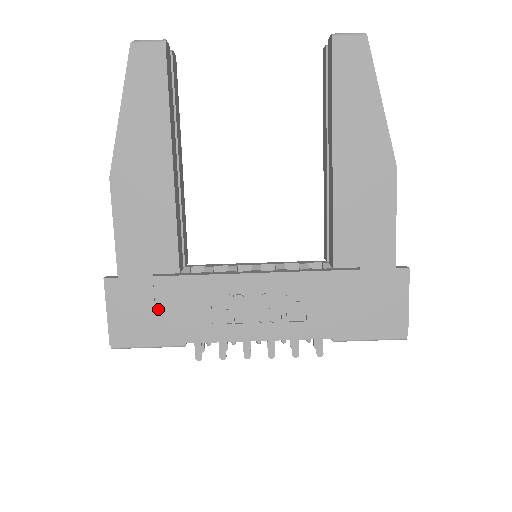
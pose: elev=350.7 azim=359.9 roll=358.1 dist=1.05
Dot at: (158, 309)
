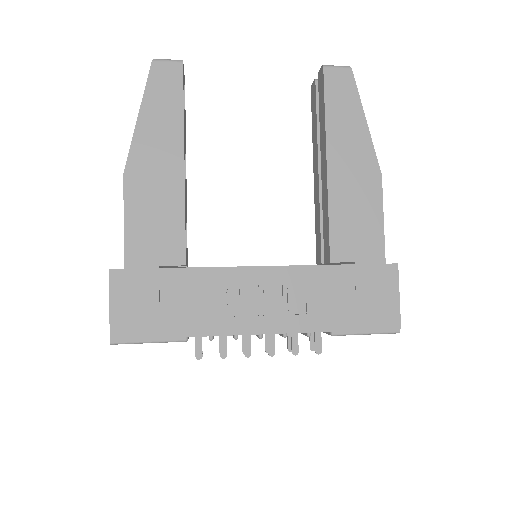
Dot at: (162, 301)
